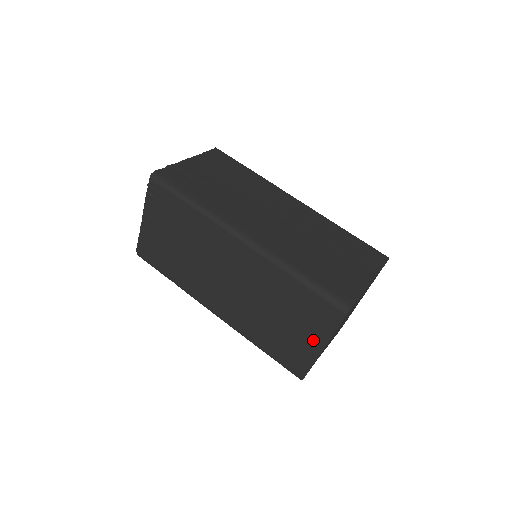
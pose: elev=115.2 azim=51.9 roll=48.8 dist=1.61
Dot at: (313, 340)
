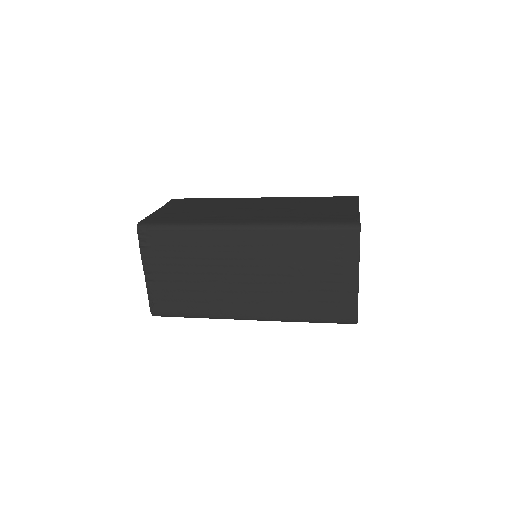
Dot at: (346, 275)
